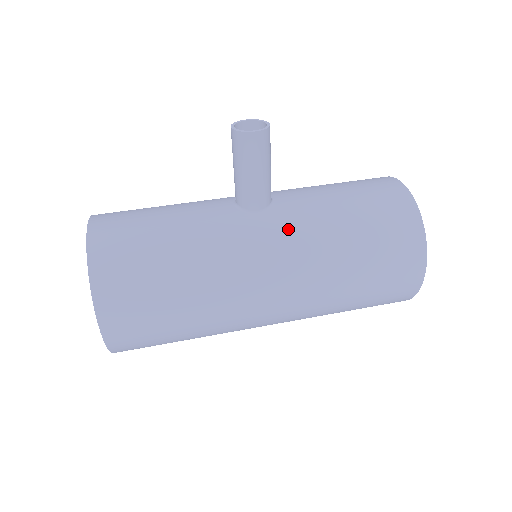
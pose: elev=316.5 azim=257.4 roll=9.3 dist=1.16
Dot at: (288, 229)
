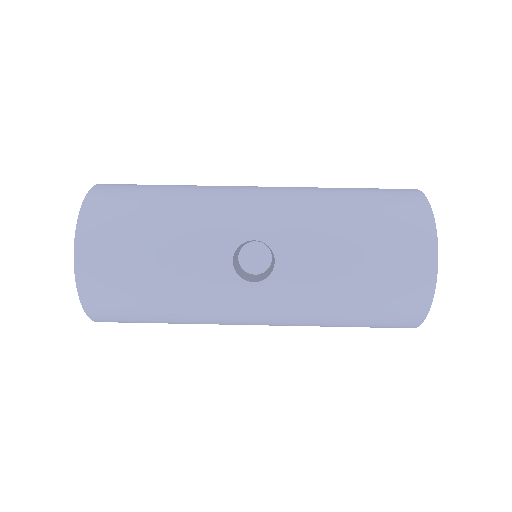
Dot at: (281, 302)
